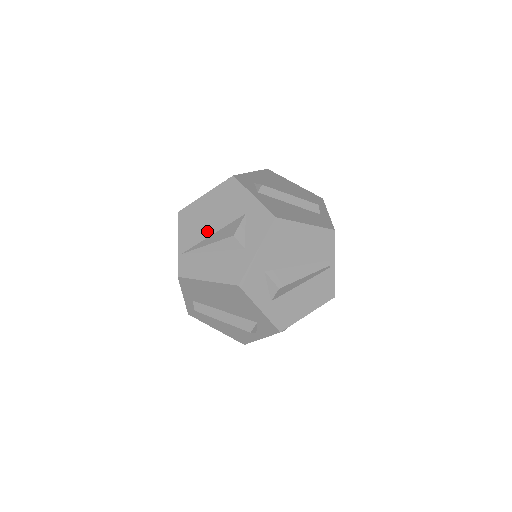
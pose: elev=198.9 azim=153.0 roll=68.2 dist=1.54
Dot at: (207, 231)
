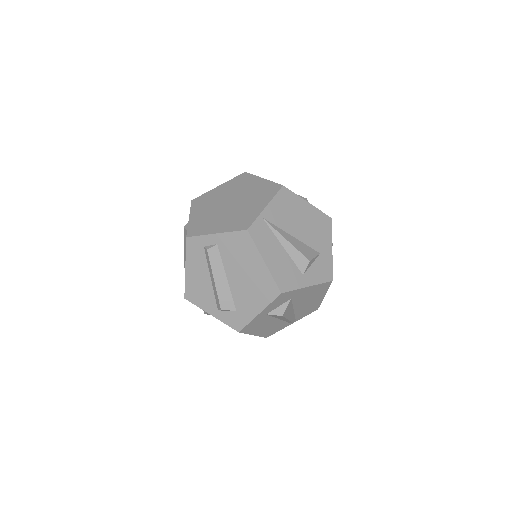
Dot at: (291, 229)
